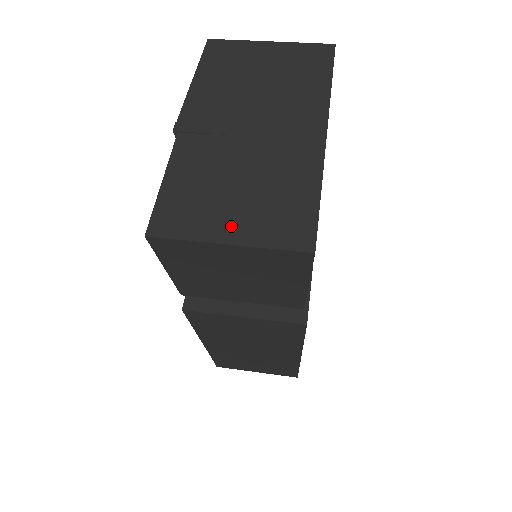
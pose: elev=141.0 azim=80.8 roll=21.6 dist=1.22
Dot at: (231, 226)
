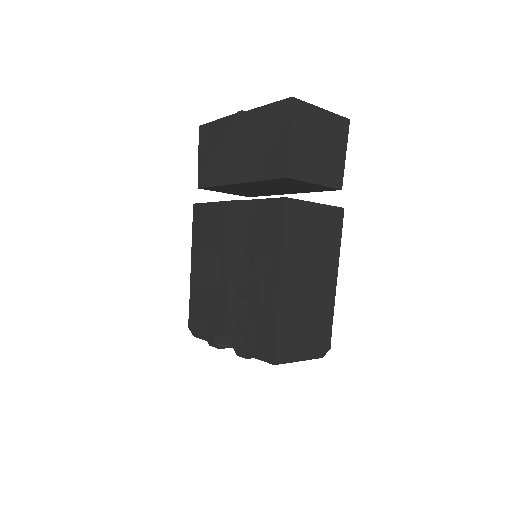
Dot at: occluded
